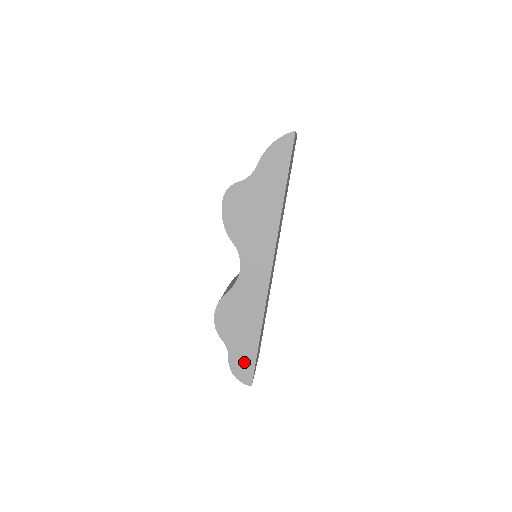
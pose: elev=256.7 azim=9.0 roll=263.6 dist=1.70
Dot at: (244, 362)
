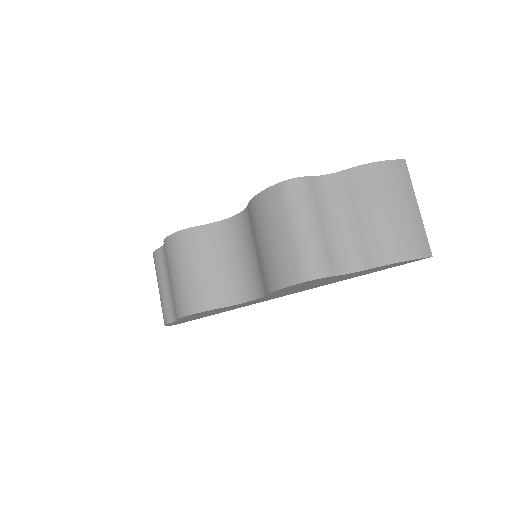
Dot at: occluded
